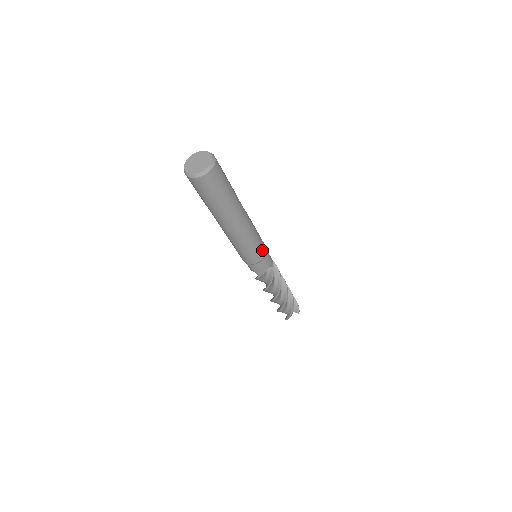
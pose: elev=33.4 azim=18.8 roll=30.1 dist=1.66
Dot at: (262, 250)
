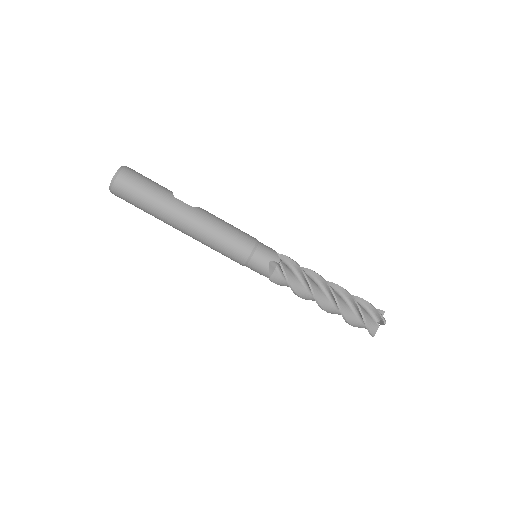
Dot at: (243, 245)
